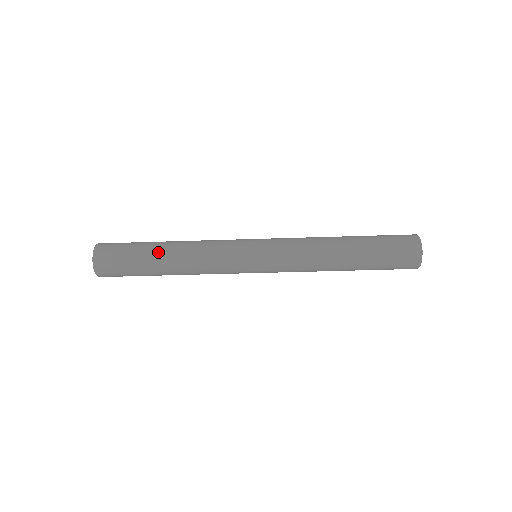
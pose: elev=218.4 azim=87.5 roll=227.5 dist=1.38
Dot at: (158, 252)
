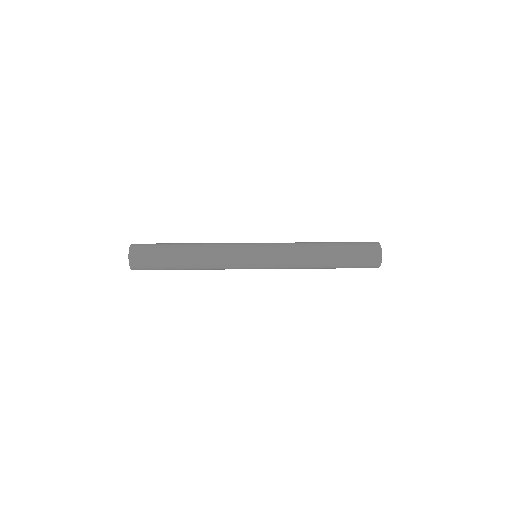
Dot at: occluded
